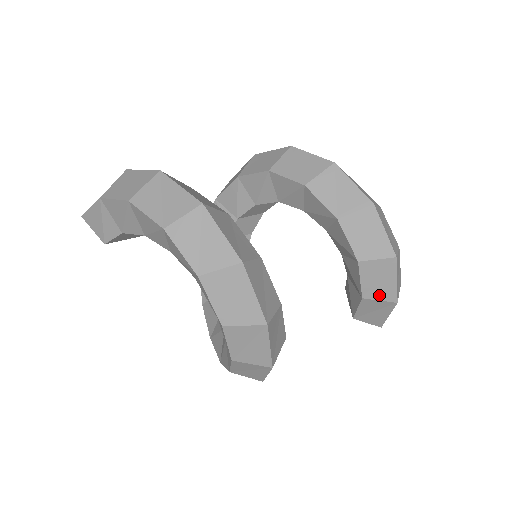
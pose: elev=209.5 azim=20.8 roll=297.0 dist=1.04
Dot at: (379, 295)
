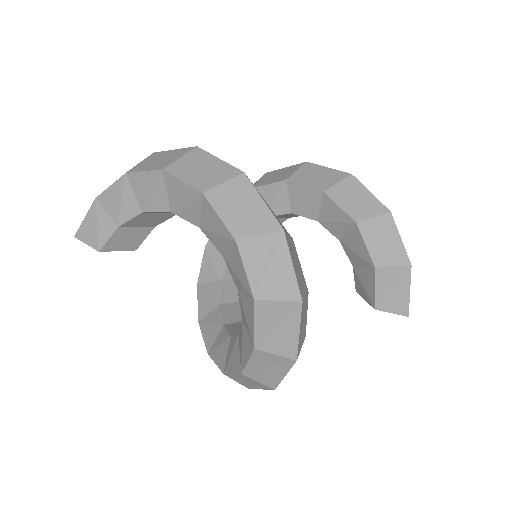
Dot at: (390, 260)
